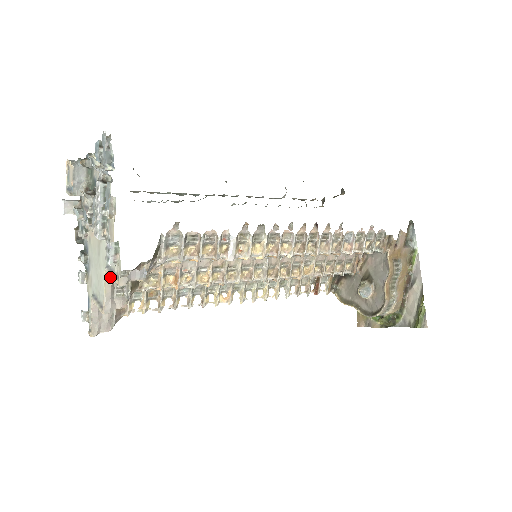
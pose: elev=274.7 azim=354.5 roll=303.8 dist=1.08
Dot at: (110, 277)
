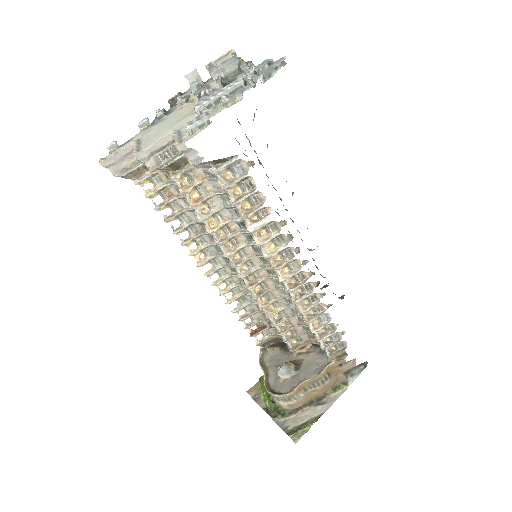
Dot at: (170, 140)
